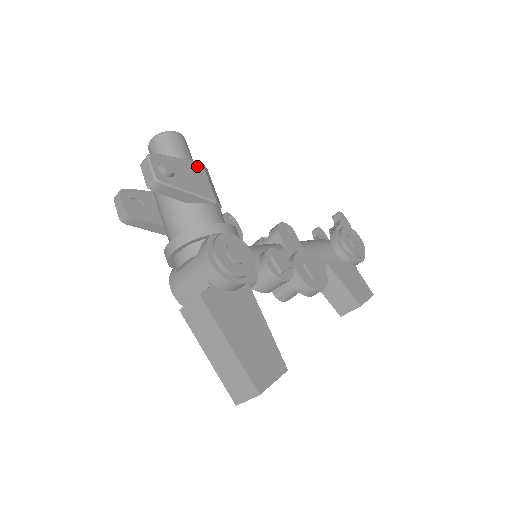
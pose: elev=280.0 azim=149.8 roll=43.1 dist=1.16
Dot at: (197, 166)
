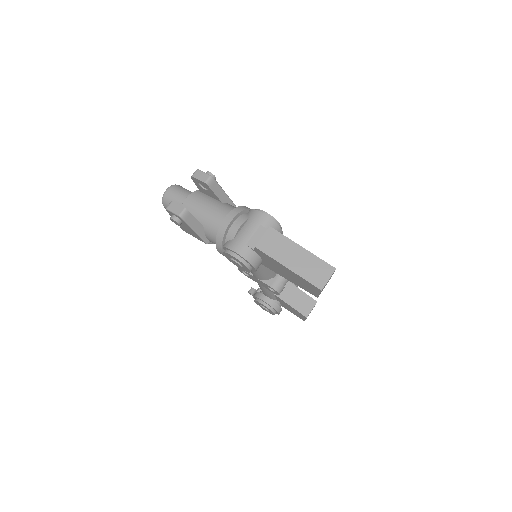
Dot at: occluded
